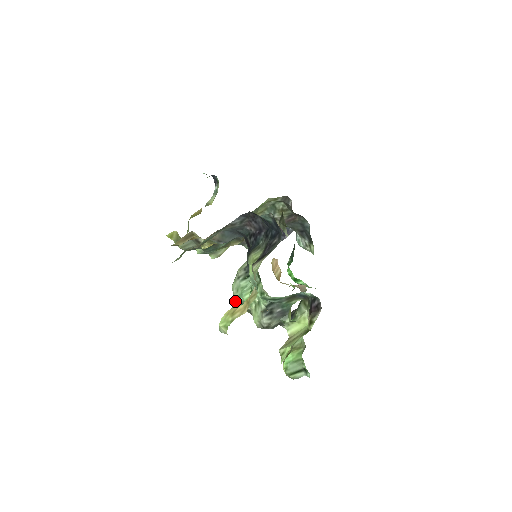
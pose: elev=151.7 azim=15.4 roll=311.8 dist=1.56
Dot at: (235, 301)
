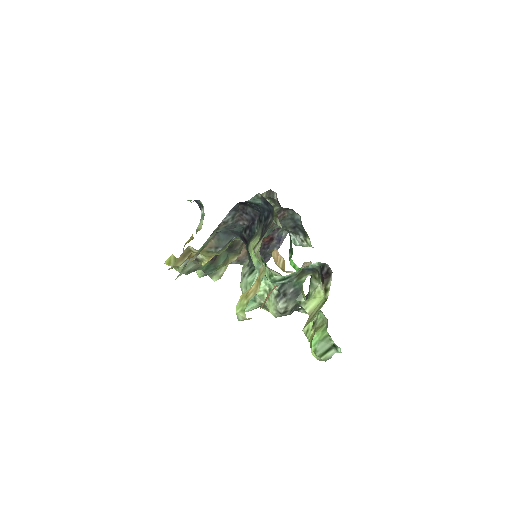
Dot at: occluded
